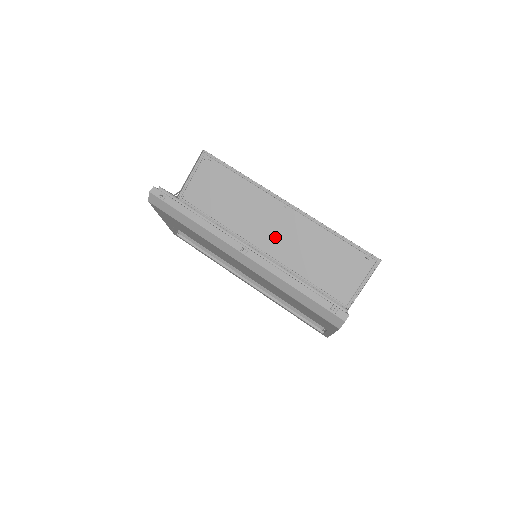
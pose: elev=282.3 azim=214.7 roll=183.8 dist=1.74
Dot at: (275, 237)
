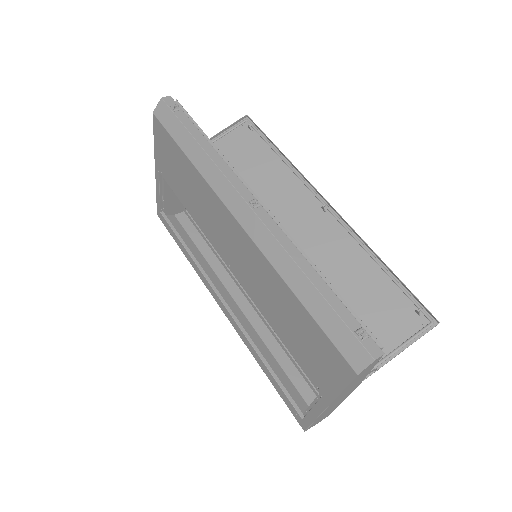
Dot at: occluded
